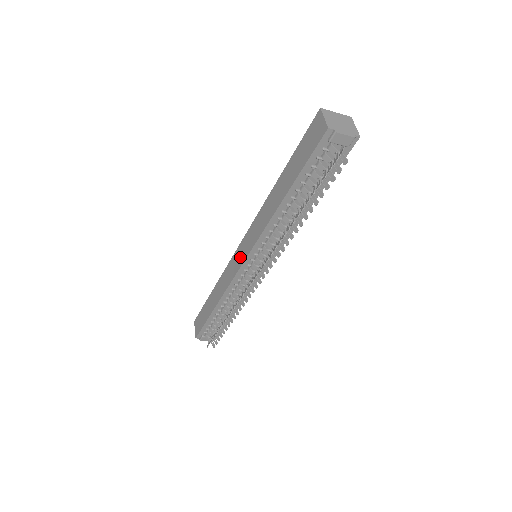
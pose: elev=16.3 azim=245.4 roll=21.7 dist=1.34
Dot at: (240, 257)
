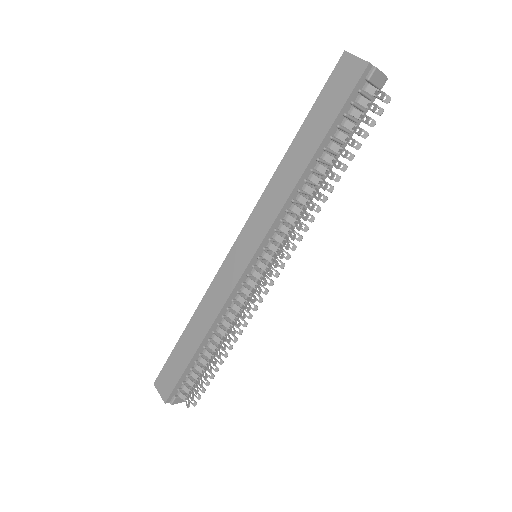
Dot at: (239, 260)
